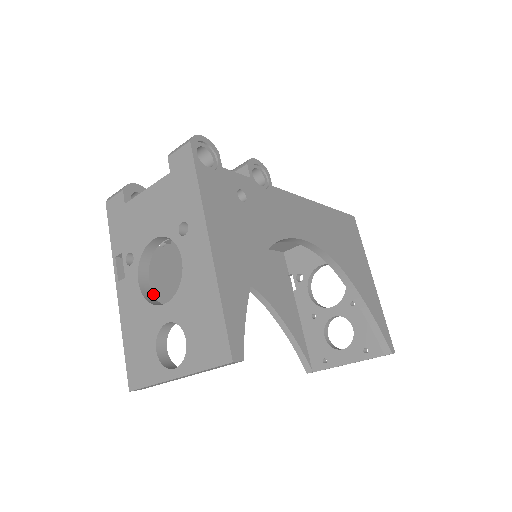
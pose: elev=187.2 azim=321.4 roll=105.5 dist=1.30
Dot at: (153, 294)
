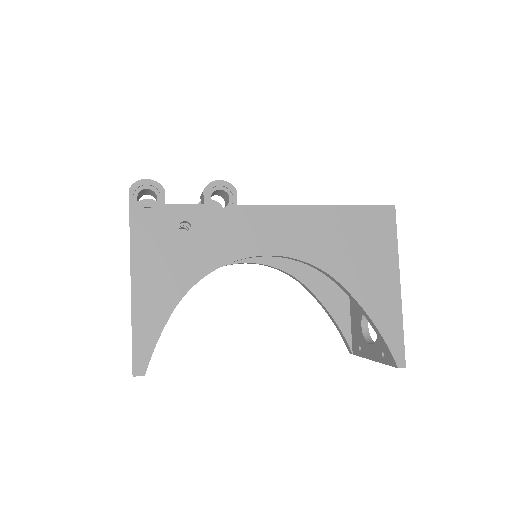
Dot at: occluded
